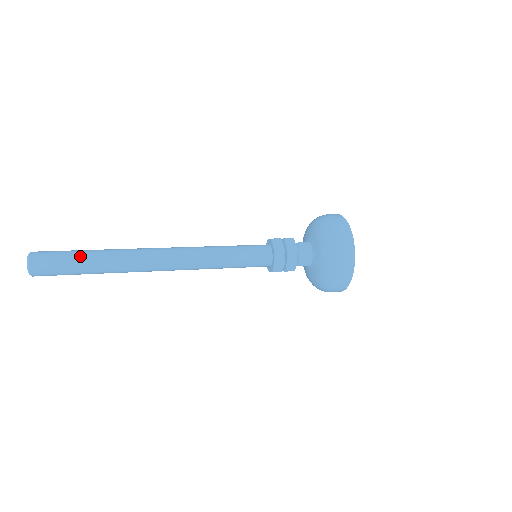
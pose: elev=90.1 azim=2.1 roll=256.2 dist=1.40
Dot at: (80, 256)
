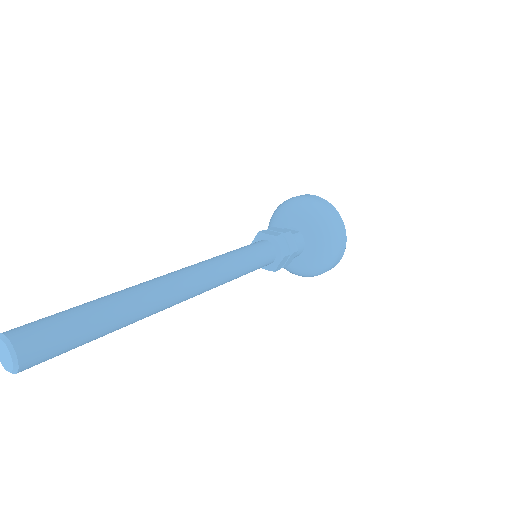
Dot at: (91, 321)
